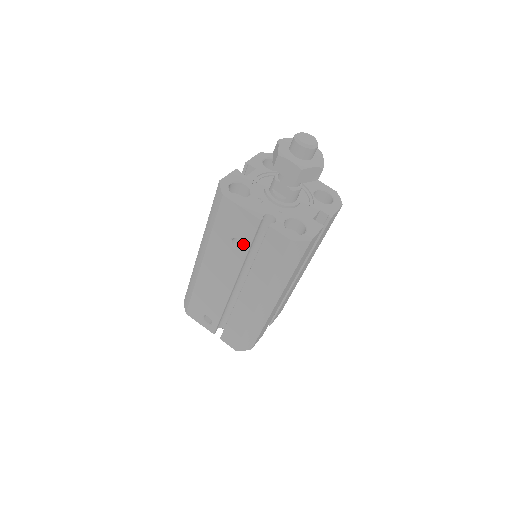
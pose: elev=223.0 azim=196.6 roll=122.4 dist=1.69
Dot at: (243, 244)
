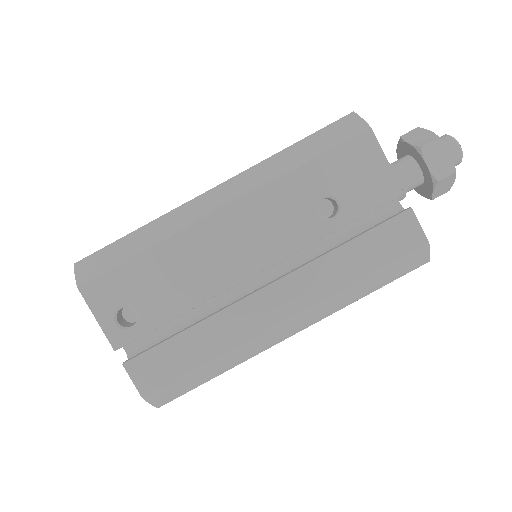
Dot at: (342, 213)
